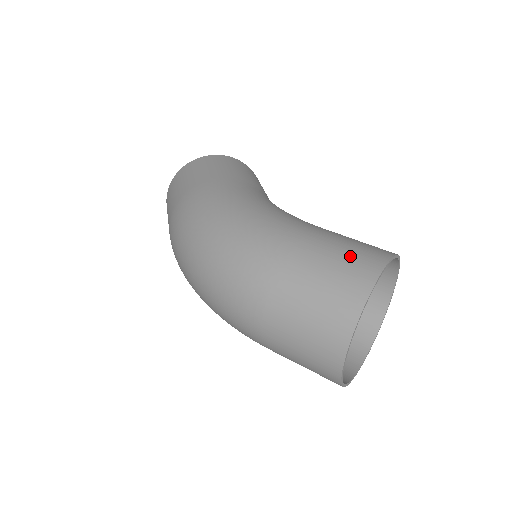
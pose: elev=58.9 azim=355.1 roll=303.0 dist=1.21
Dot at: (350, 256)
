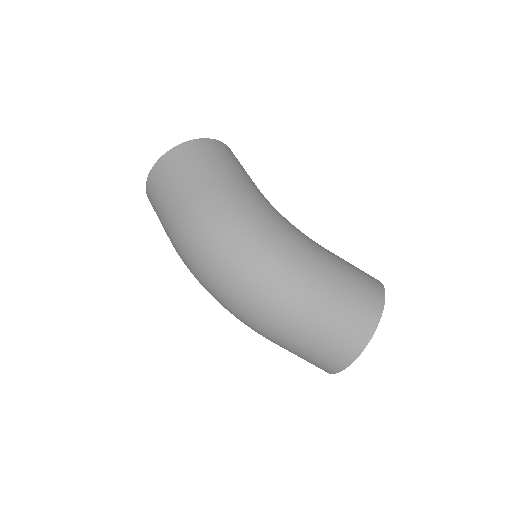
Dot at: (363, 288)
